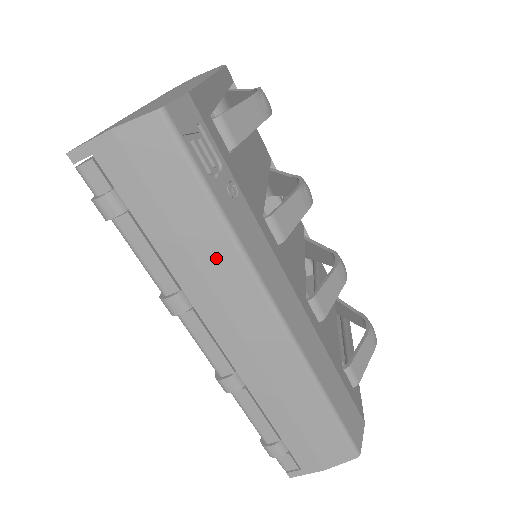
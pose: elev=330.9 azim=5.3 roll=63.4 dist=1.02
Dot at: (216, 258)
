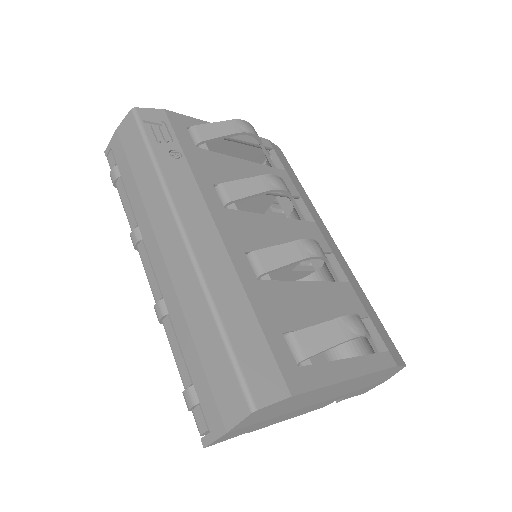
Dot at: (150, 192)
